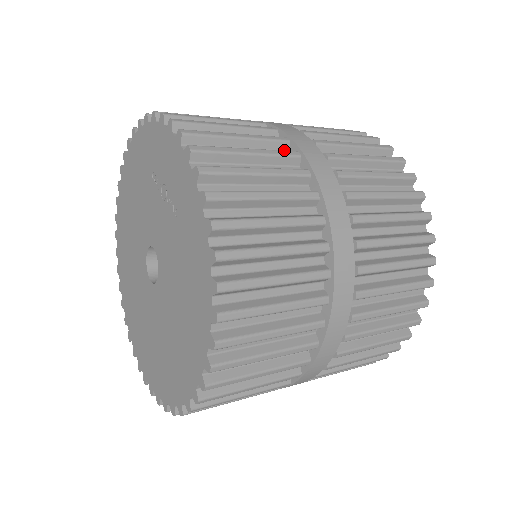
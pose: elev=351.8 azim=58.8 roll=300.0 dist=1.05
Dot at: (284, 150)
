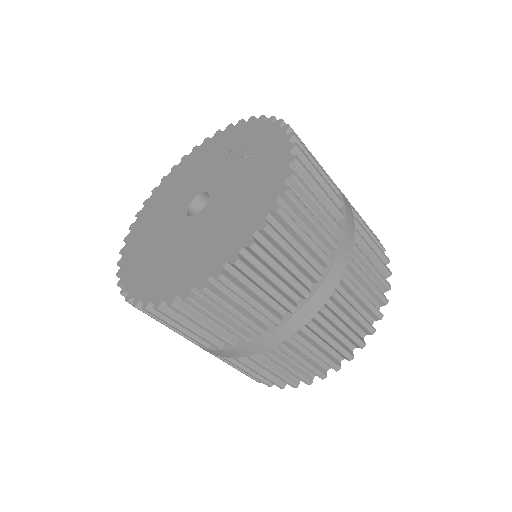
Dot at: occluded
